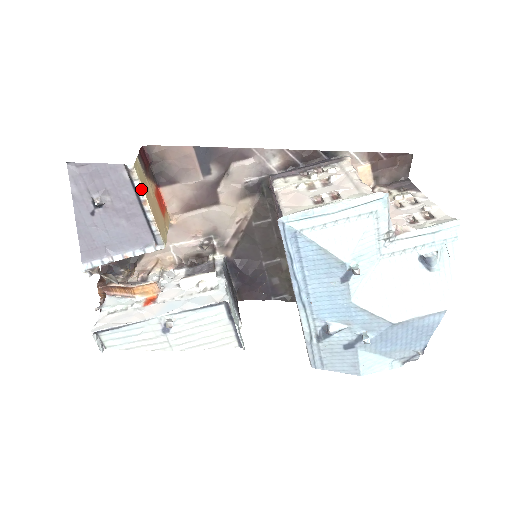
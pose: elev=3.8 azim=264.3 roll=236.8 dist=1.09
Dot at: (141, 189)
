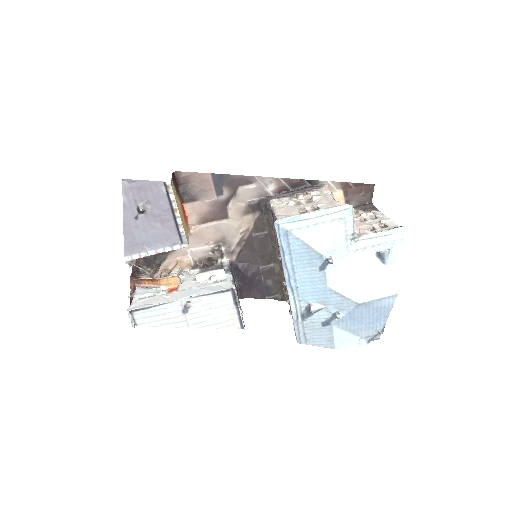
Dot at: (174, 200)
